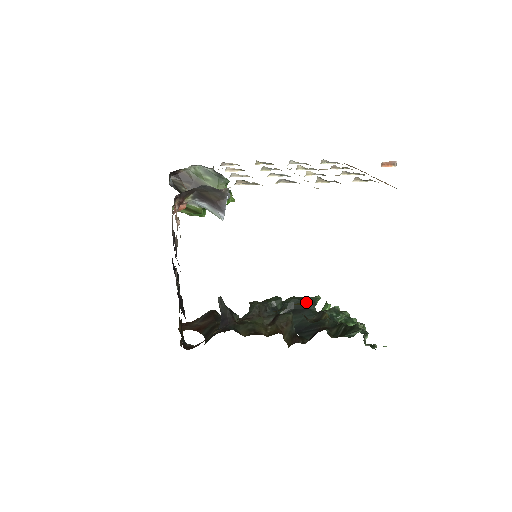
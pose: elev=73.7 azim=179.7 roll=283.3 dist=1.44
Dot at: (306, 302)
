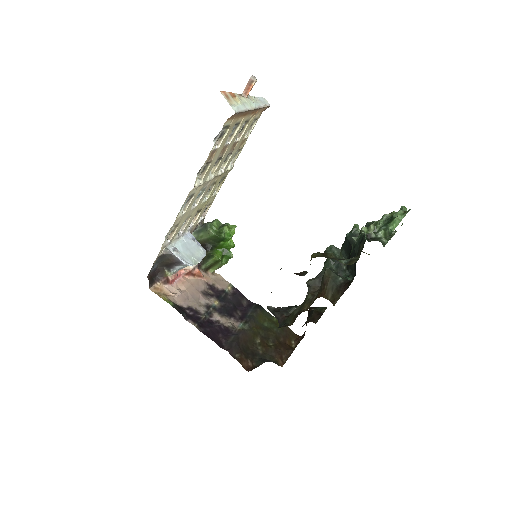
Dot at: (347, 241)
